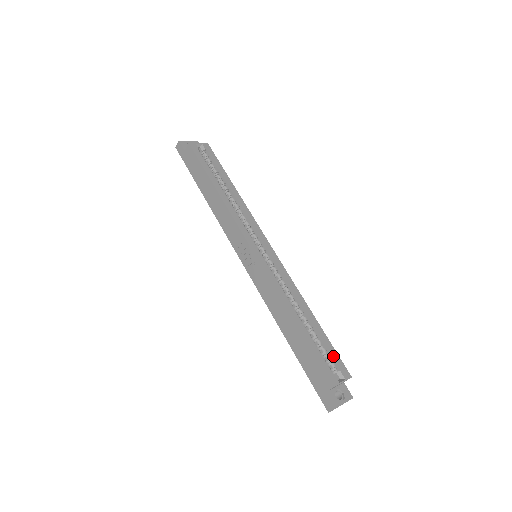
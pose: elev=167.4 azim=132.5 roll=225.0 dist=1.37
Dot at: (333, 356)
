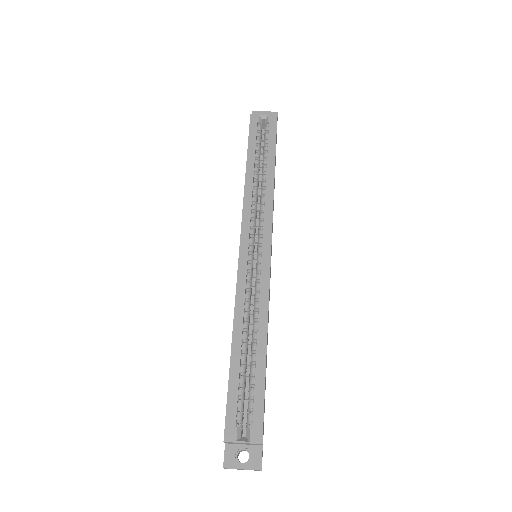
Dot at: (254, 406)
